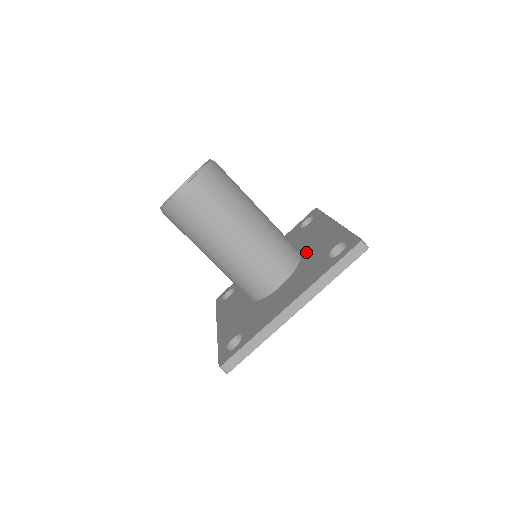
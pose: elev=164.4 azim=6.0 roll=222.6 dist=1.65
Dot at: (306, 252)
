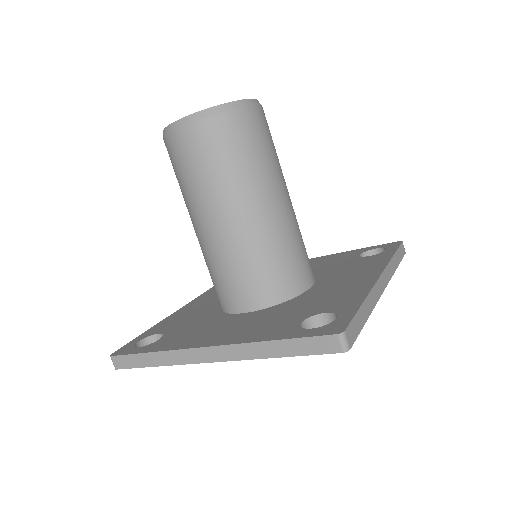
Dot at: (312, 291)
